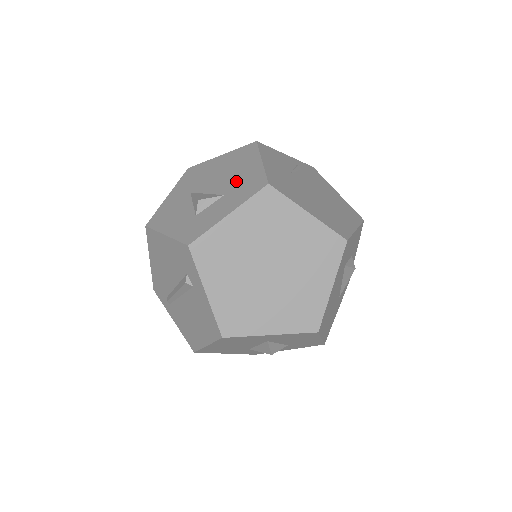
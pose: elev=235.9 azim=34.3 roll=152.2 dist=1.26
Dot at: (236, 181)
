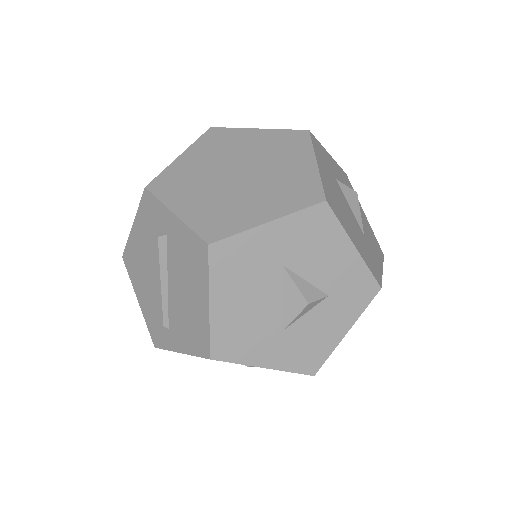
Dot at: occluded
